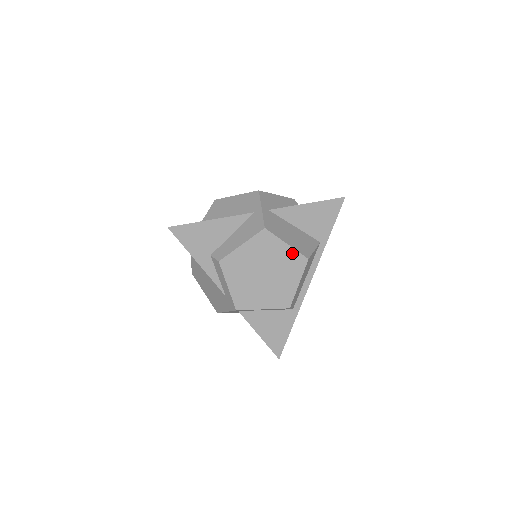
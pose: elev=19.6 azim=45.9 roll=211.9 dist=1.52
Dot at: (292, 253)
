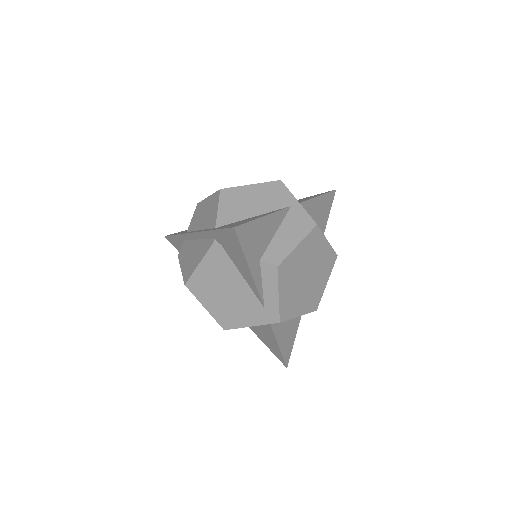
Dot at: (329, 251)
